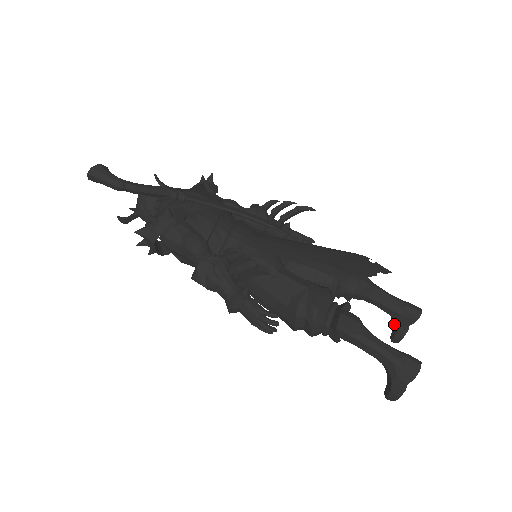
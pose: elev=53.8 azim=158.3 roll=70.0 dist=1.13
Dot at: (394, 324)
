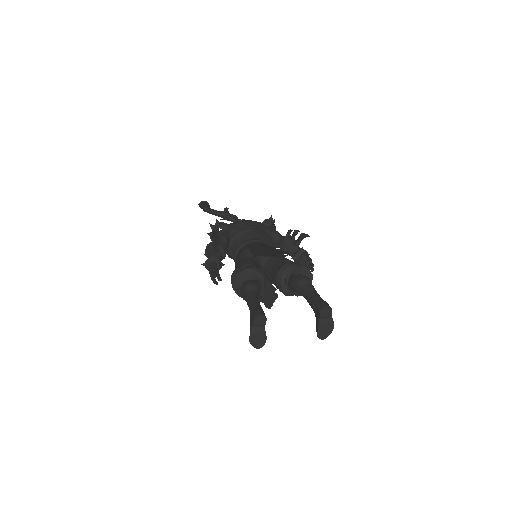
Dot at: occluded
